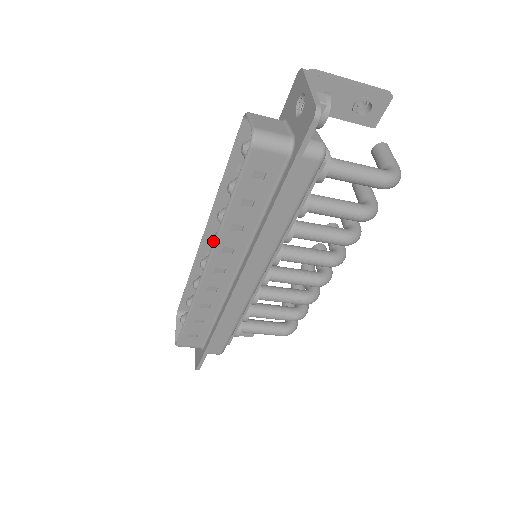
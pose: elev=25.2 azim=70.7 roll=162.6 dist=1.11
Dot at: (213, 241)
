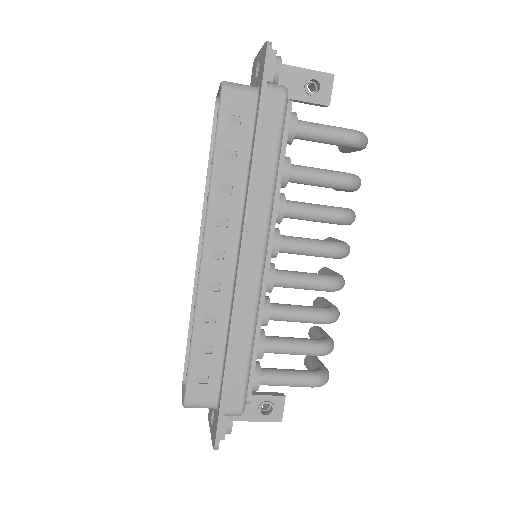
Dot at: occluded
